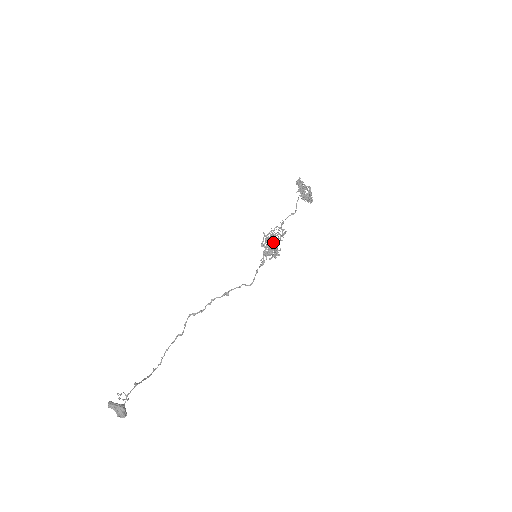
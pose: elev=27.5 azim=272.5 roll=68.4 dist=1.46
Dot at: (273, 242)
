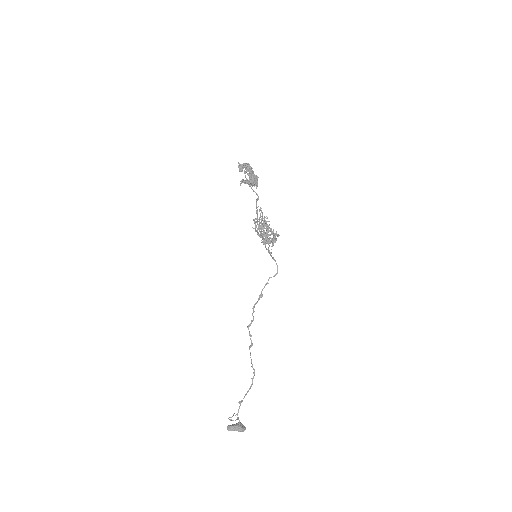
Dot at: (268, 226)
